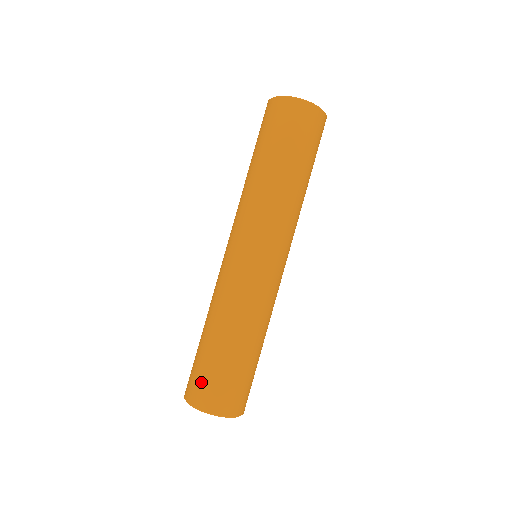
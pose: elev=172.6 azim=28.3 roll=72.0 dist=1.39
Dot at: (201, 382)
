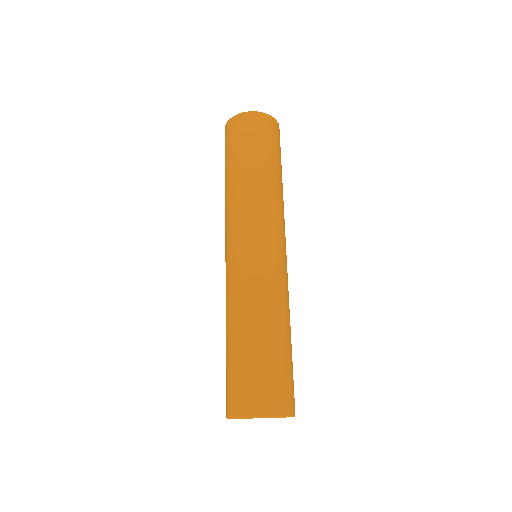
Dot at: (275, 386)
